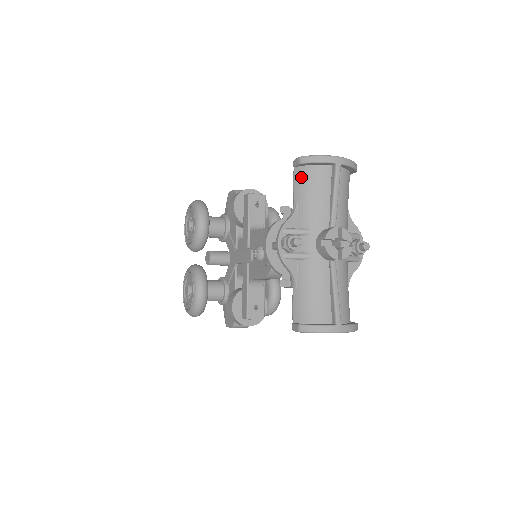
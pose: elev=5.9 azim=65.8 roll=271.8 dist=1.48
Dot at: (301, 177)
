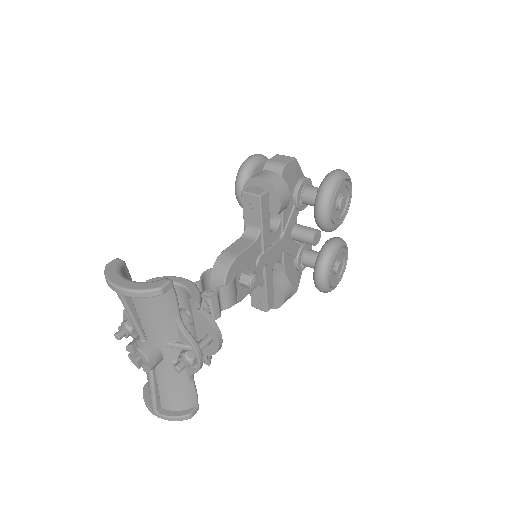
Dot at: occluded
